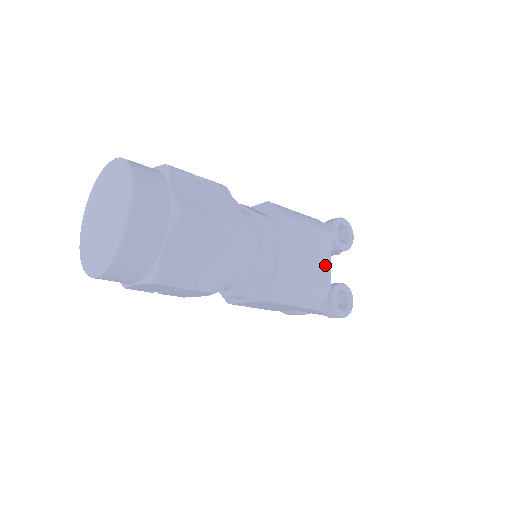
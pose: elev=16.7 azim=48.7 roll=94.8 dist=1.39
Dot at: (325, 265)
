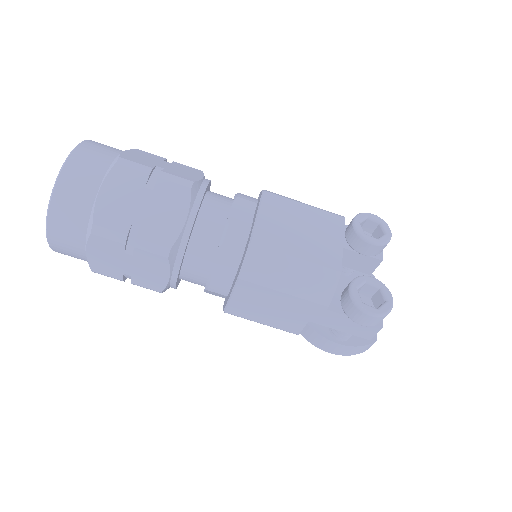
Dot at: (332, 246)
